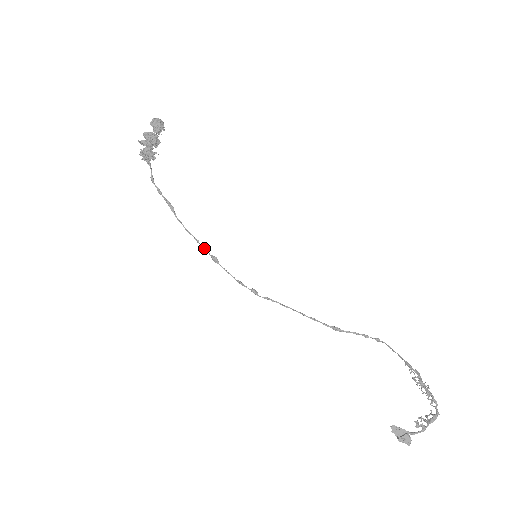
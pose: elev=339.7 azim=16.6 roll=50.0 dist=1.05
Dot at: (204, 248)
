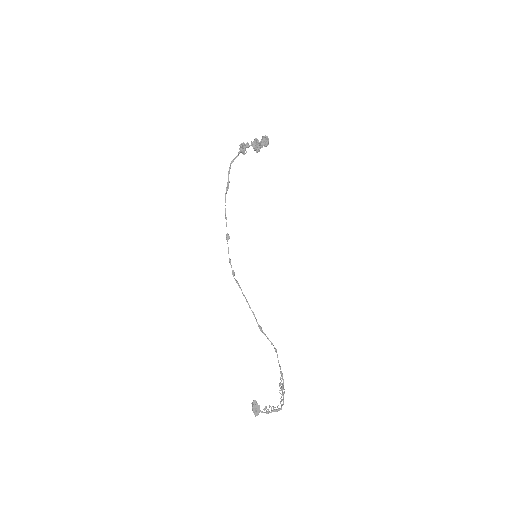
Dot at: occluded
